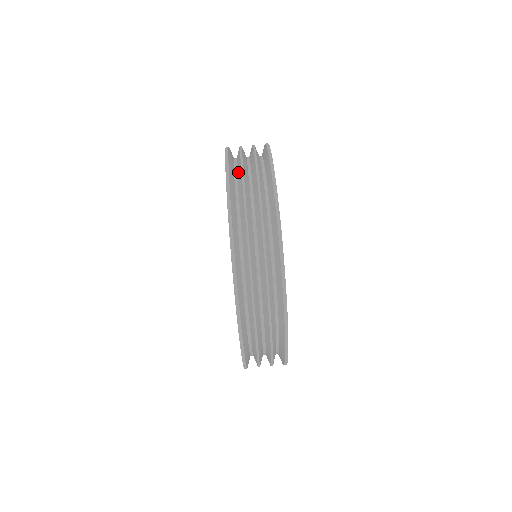
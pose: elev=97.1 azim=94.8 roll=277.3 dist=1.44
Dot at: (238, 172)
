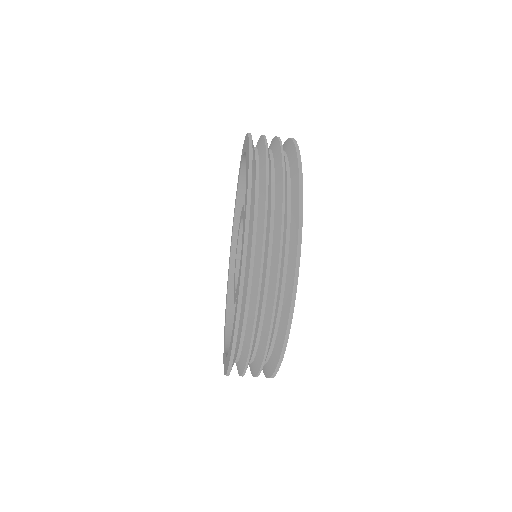
Dot at: (245, 344)
